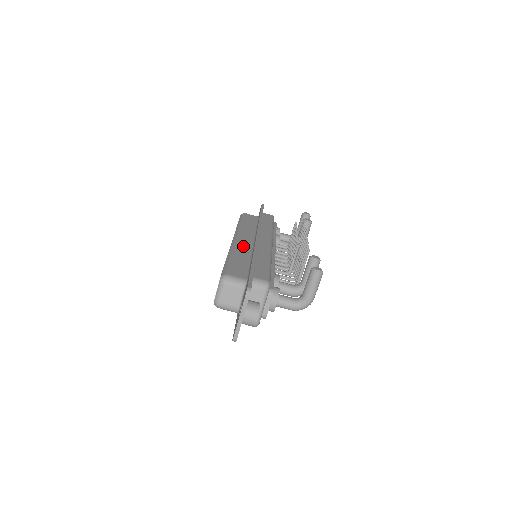
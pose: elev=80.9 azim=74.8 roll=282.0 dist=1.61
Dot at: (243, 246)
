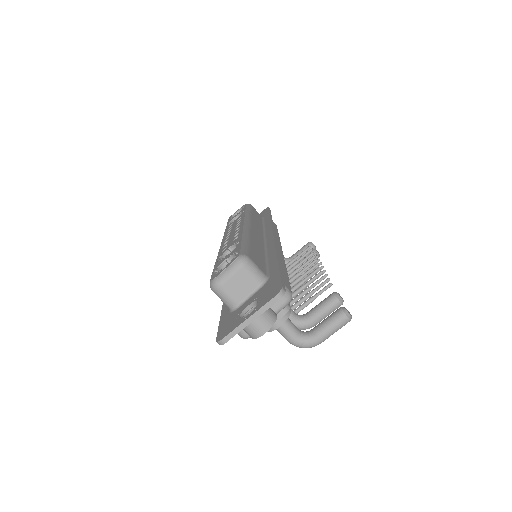
Dot at: (257, 236)
